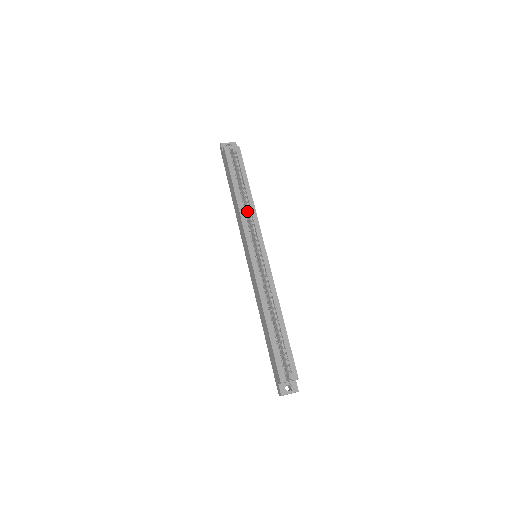
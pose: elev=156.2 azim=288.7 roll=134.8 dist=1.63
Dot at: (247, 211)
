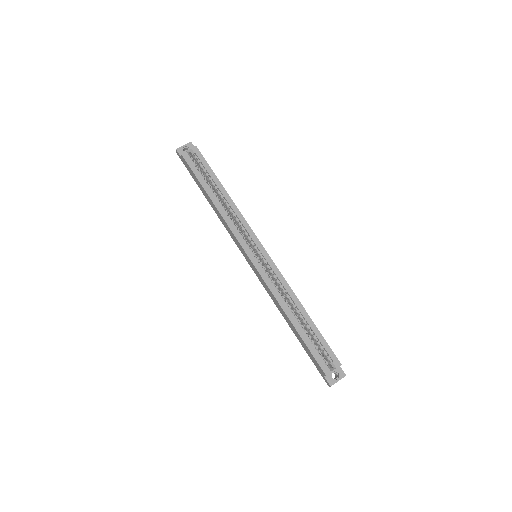
Dot at: (230, 213)
